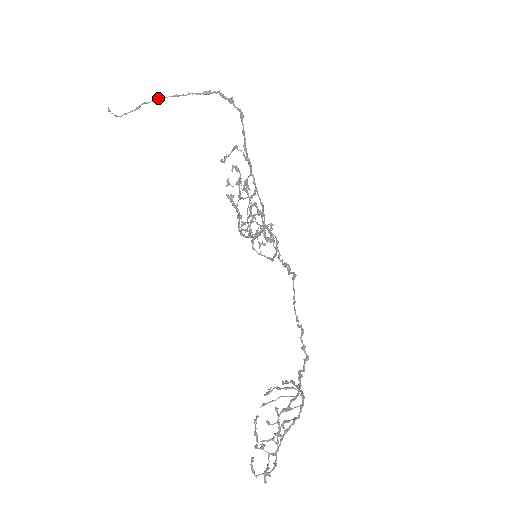
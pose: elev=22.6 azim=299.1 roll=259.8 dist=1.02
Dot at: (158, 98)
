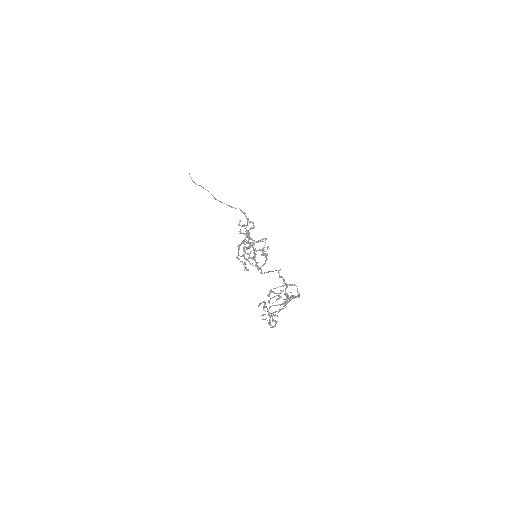
Dot at: occluded
